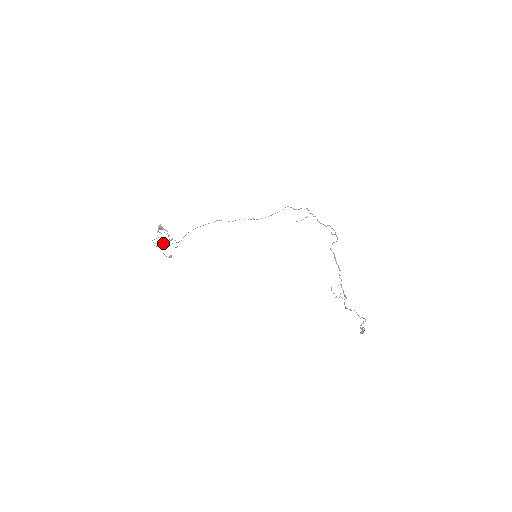
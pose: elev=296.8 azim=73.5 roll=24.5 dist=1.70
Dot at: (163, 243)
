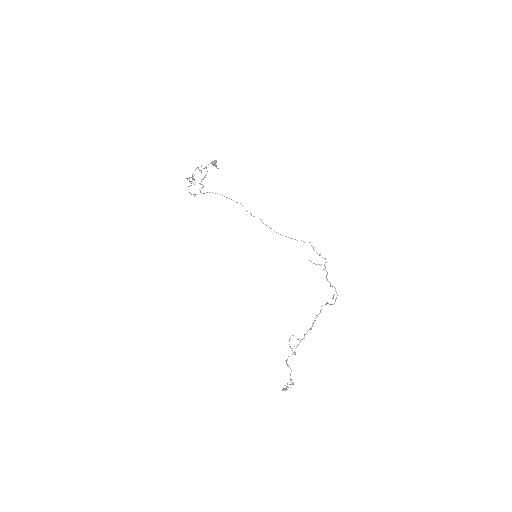
Dot at: occluded
